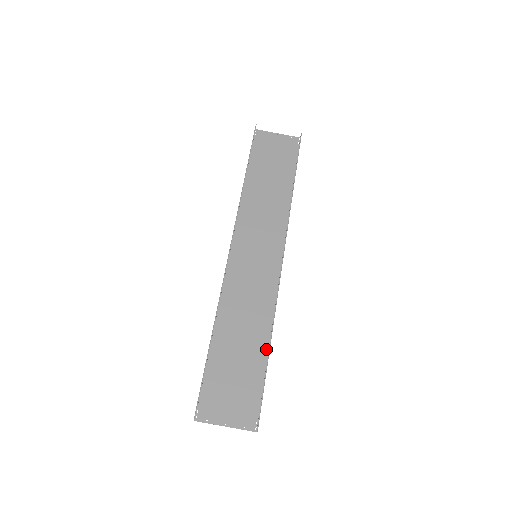
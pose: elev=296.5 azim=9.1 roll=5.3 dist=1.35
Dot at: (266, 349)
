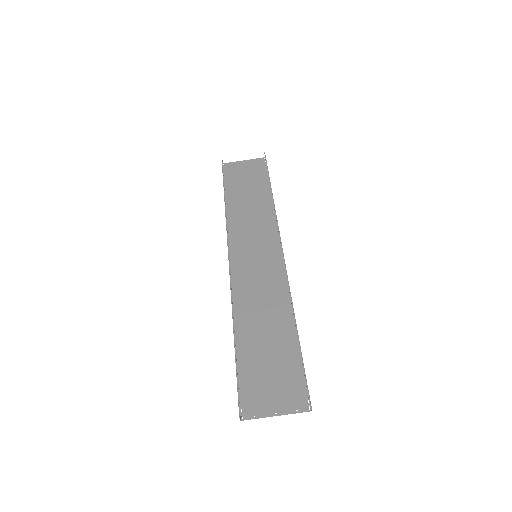
Dot at: (294, 331)
